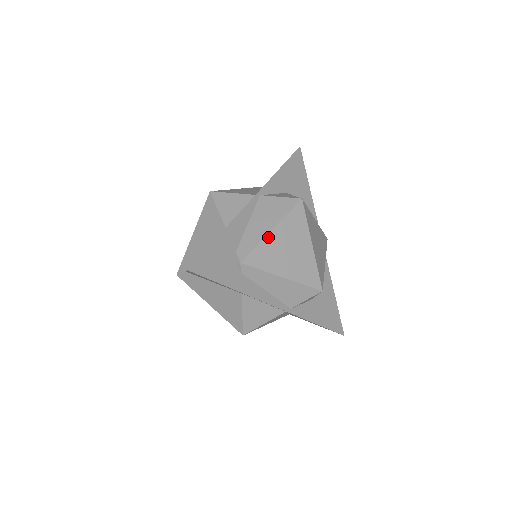
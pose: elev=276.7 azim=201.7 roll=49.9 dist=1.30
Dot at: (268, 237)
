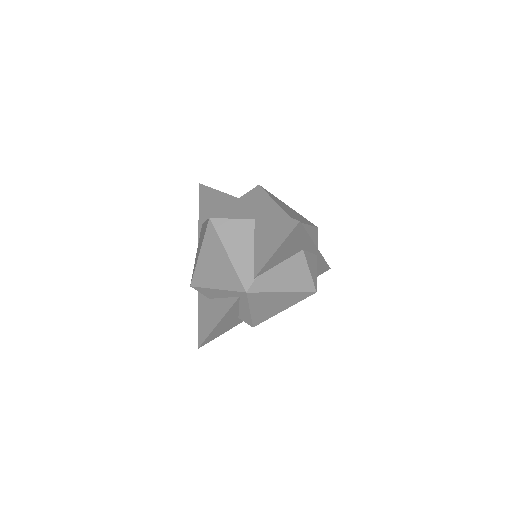
Dot at: (279, 206)
